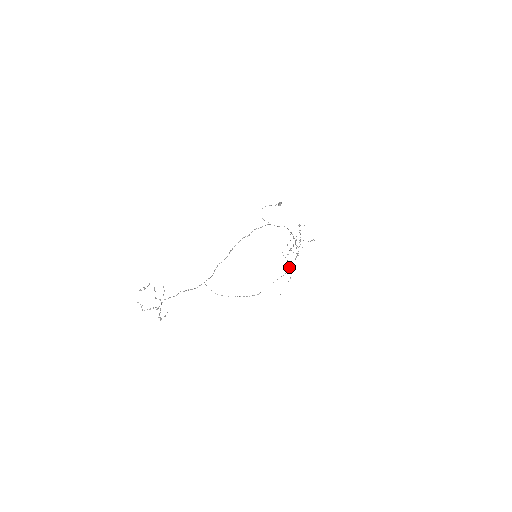
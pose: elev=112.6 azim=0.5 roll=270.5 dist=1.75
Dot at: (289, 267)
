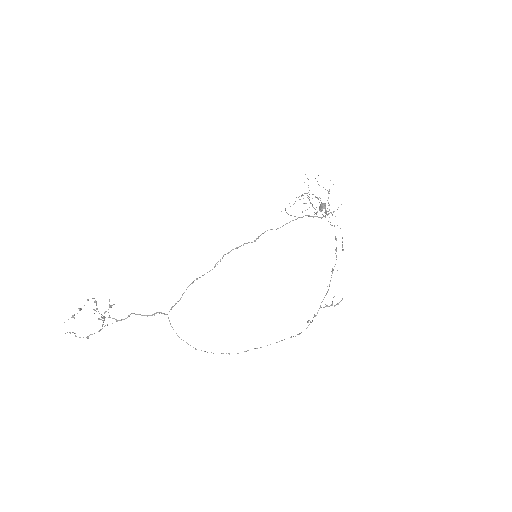
Dot at: occluded
